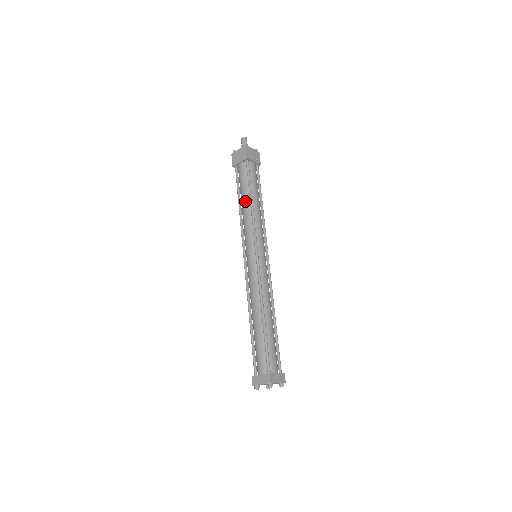
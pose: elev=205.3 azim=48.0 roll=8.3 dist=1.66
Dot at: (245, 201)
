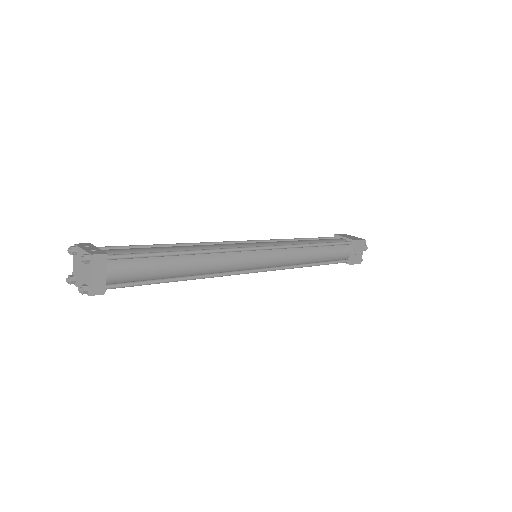
Dot at: occluded
